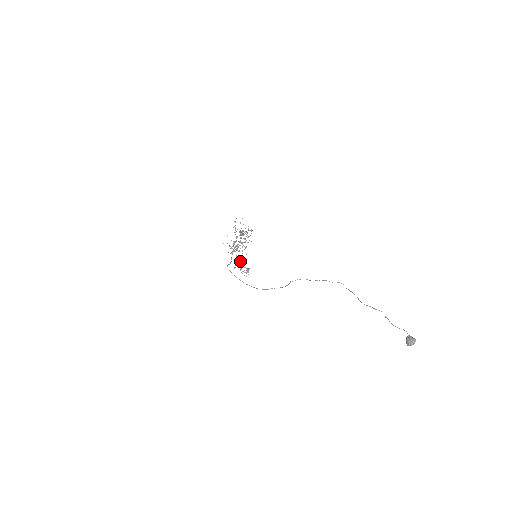
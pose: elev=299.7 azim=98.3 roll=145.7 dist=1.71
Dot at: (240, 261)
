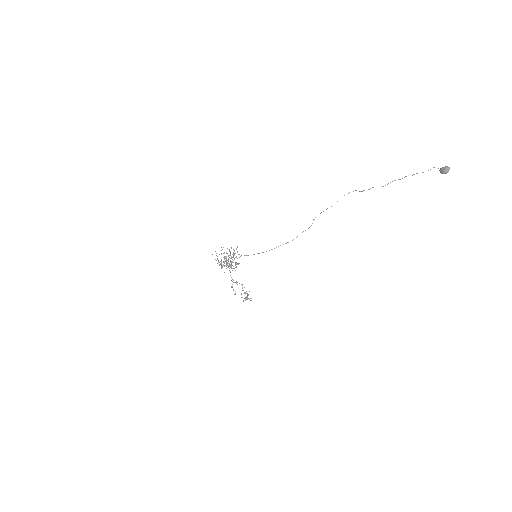
Dot at: (237, 284)
